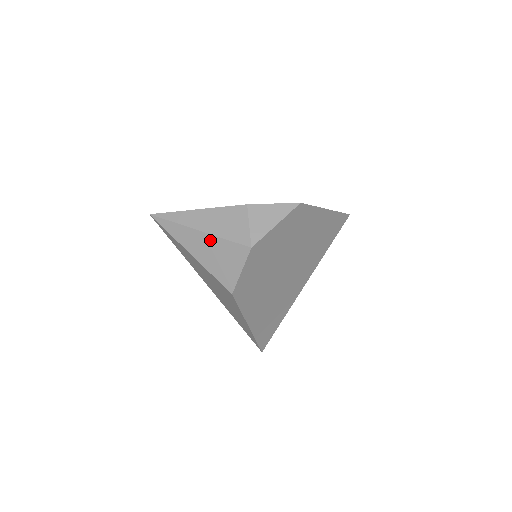
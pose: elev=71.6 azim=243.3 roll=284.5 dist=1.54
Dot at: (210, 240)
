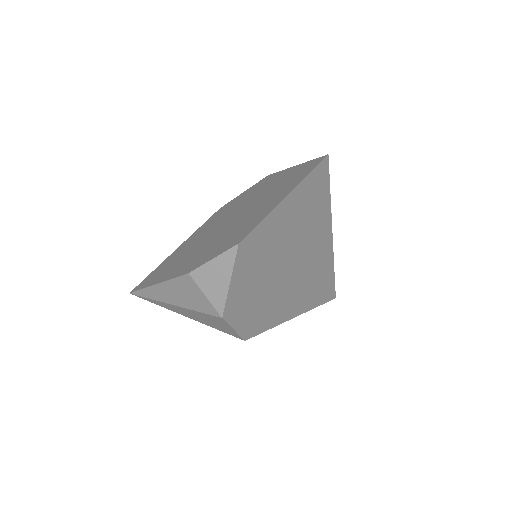
Dot at: (187, 311)
